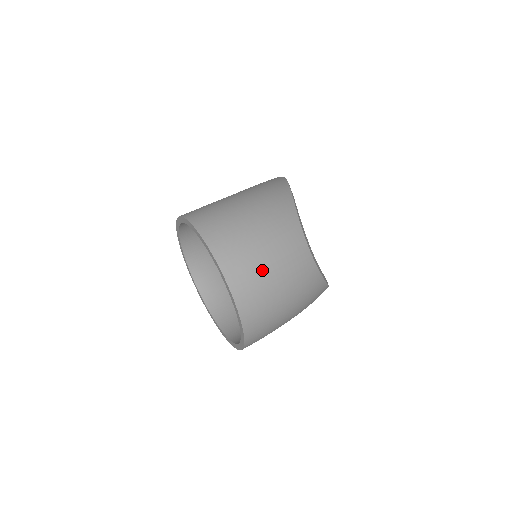
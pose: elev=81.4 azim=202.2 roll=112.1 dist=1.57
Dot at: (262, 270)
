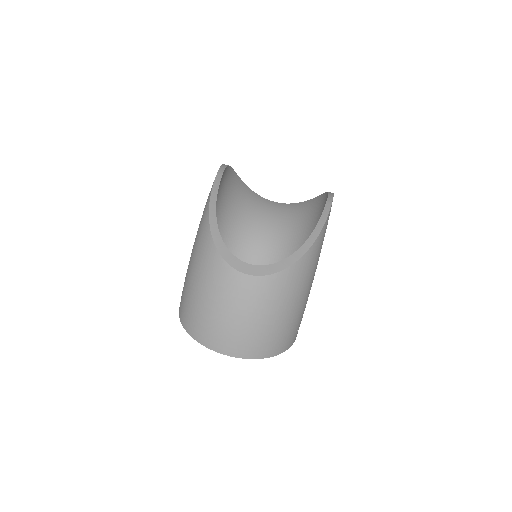
Dot at: (231, 328)
